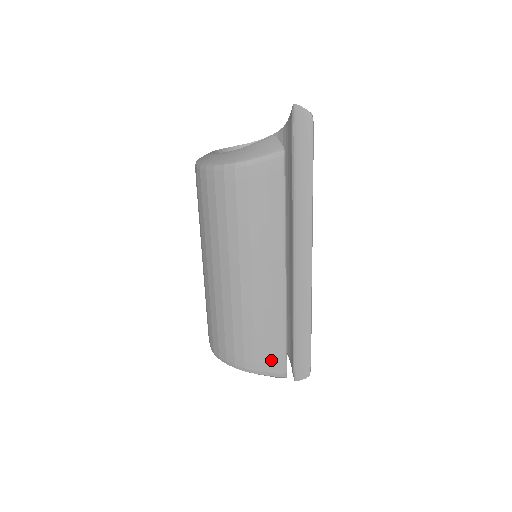
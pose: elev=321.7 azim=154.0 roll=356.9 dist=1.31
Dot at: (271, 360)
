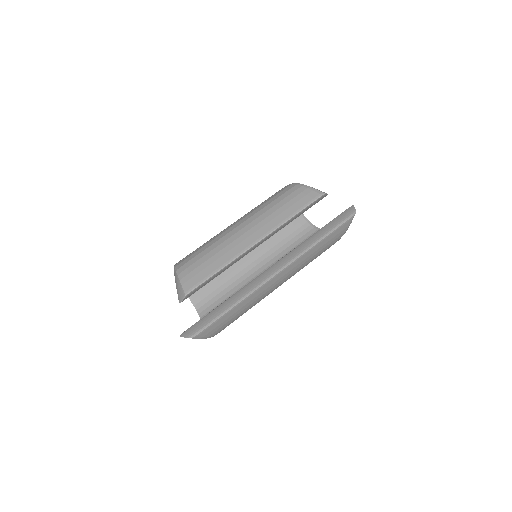
Dot at: (194, 275)
